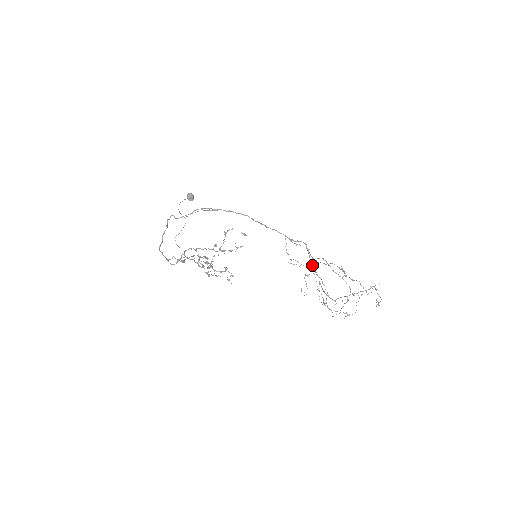
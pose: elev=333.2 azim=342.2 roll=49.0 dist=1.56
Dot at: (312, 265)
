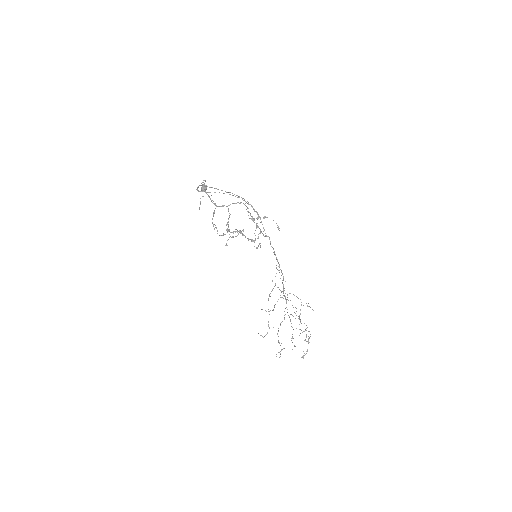
Dot at: occluded
